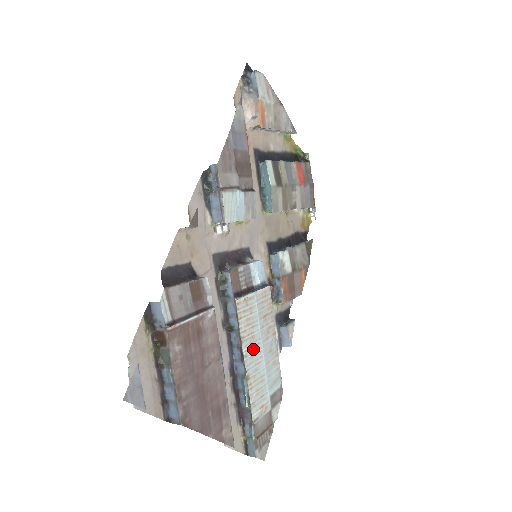
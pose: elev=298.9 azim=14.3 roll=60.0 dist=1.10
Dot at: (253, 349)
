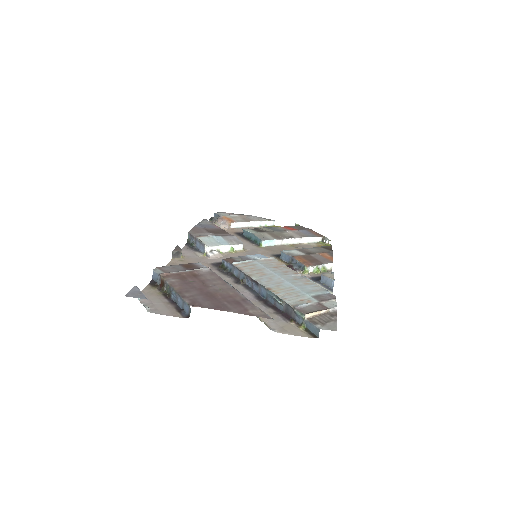
Dot at: (268, 278)
